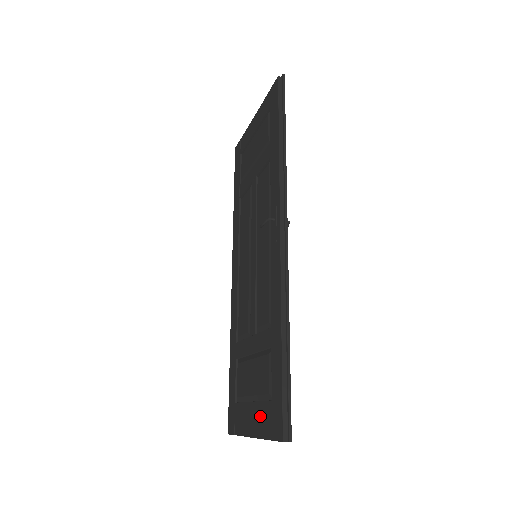
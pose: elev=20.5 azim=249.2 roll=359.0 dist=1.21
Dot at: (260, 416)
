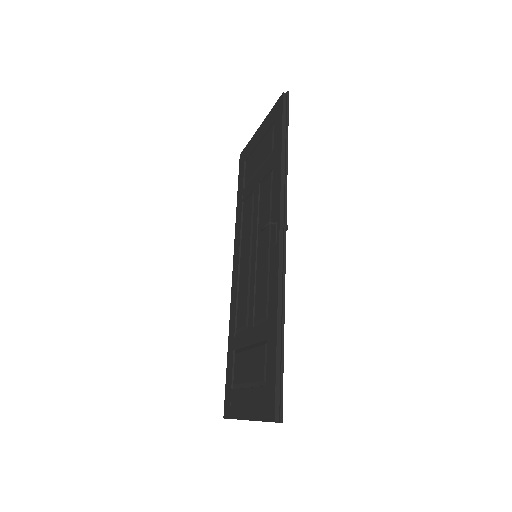
Dot at: (254, 400)
